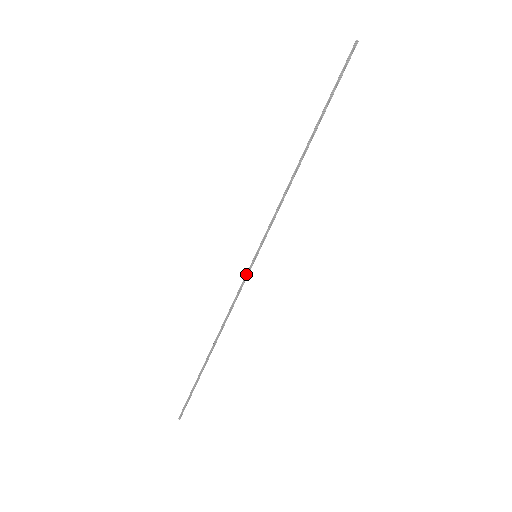
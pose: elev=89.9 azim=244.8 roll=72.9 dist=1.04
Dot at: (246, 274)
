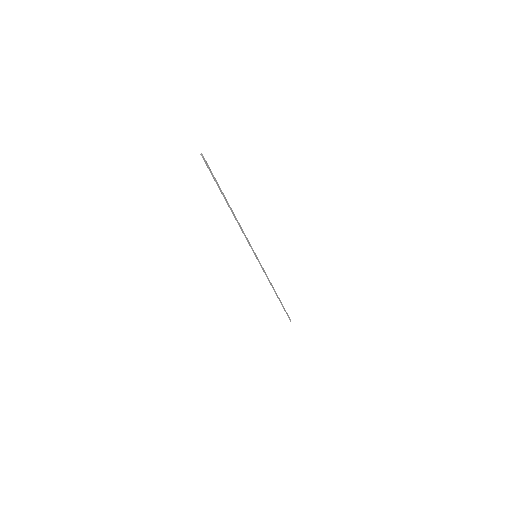
Dot at: (260, 265)
